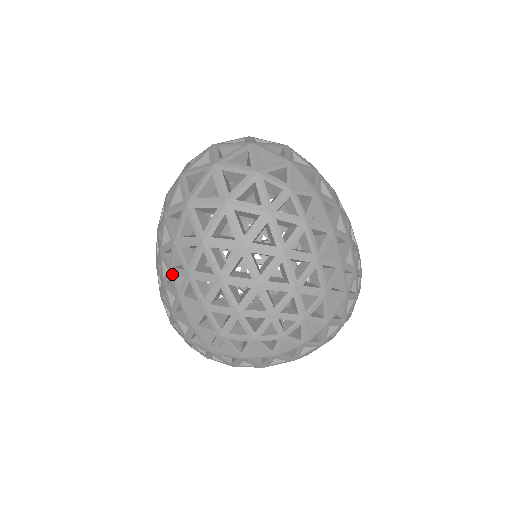
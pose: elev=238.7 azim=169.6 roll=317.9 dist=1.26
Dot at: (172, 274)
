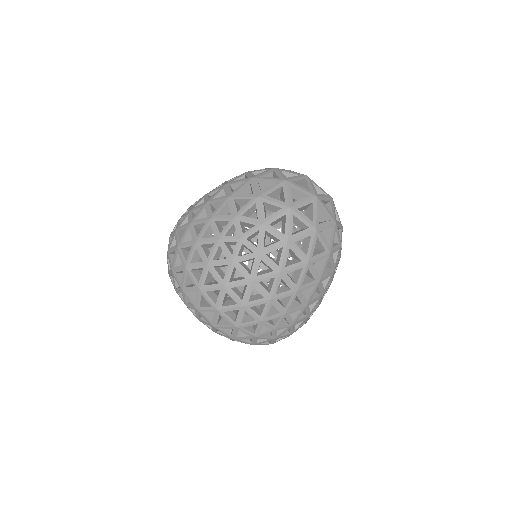
Dot at: (241, 242)
